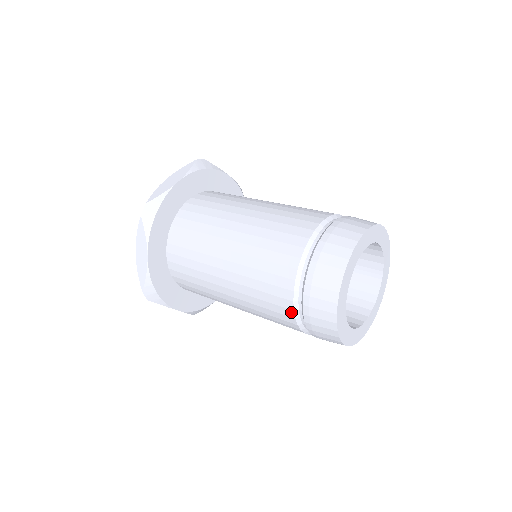
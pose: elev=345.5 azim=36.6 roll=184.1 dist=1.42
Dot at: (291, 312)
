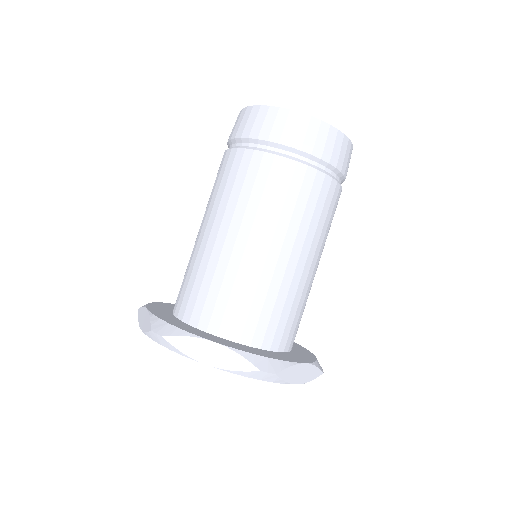
Dot at: (238, 152)
